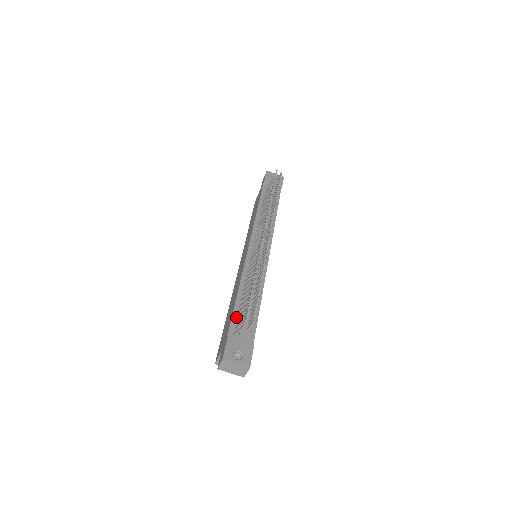
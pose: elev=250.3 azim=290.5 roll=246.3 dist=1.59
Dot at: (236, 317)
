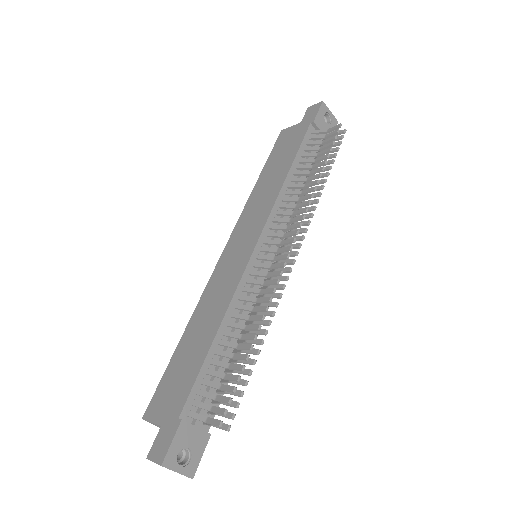
Dot at: (200, 382)
